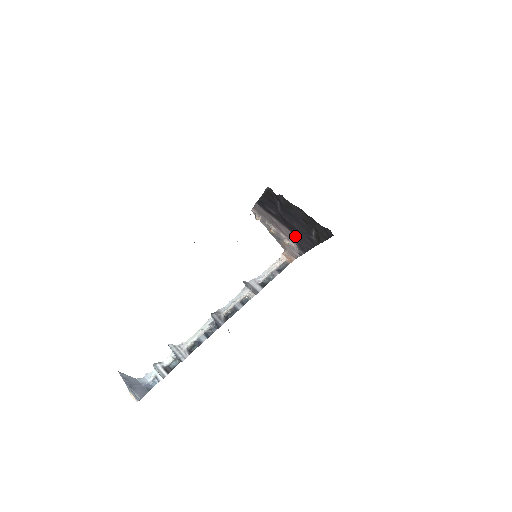
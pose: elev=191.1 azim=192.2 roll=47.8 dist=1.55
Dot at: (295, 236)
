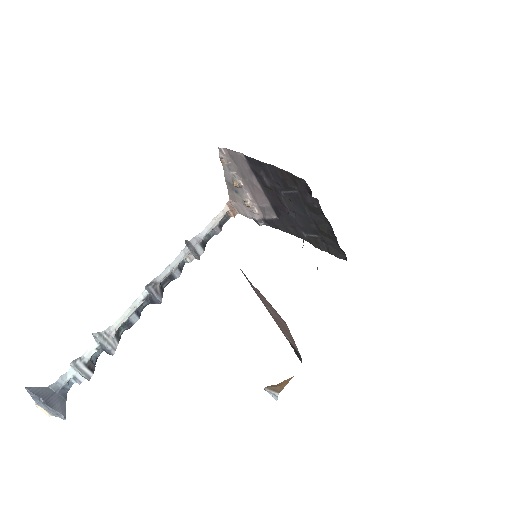
Dot at: (274, 213)
